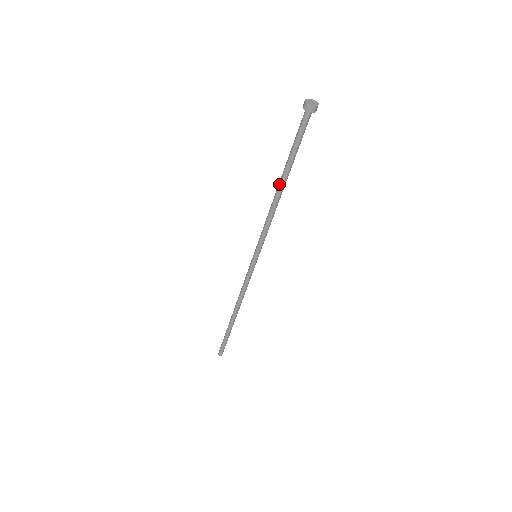
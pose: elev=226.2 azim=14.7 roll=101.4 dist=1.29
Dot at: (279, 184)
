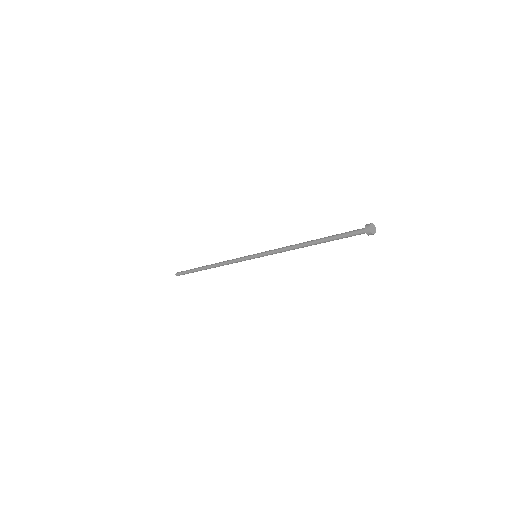
Dot at: occluded
